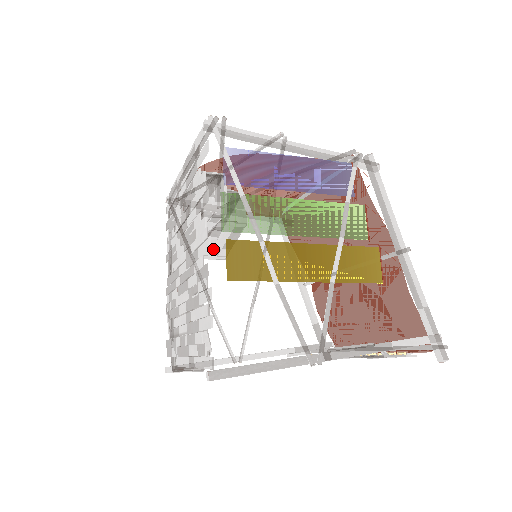
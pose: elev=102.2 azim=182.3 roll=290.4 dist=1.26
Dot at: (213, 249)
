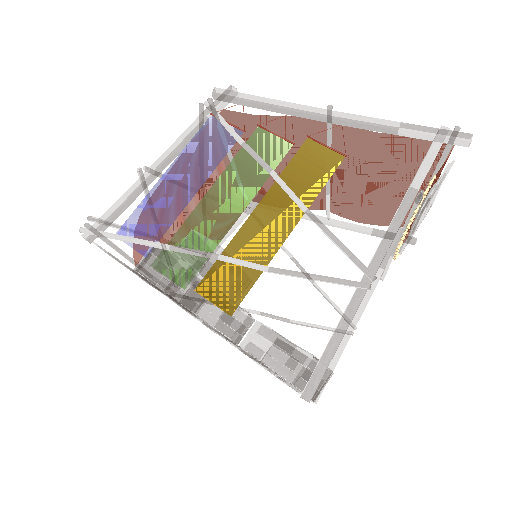
Dot at: occluded
